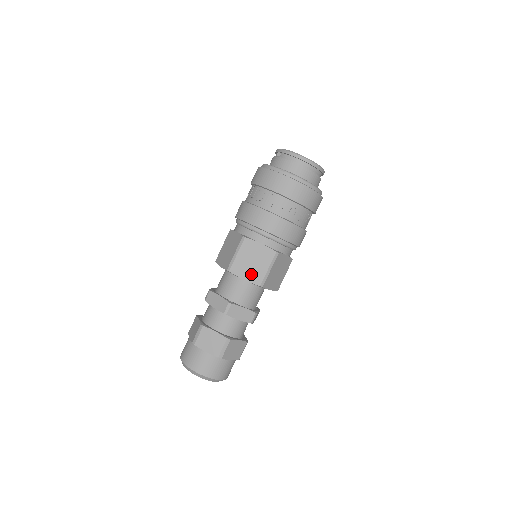
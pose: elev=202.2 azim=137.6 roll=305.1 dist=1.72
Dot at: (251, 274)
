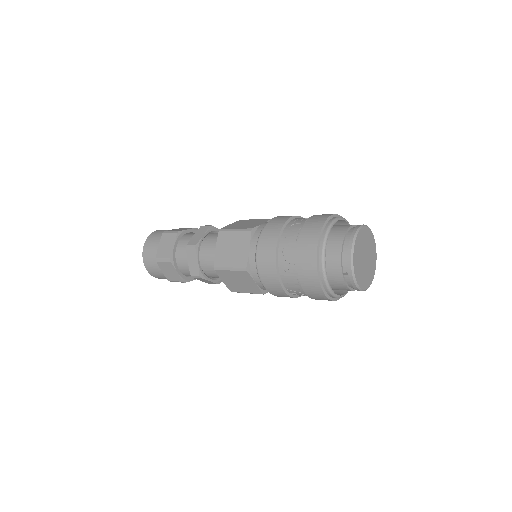
Dot at: (230, 284)
